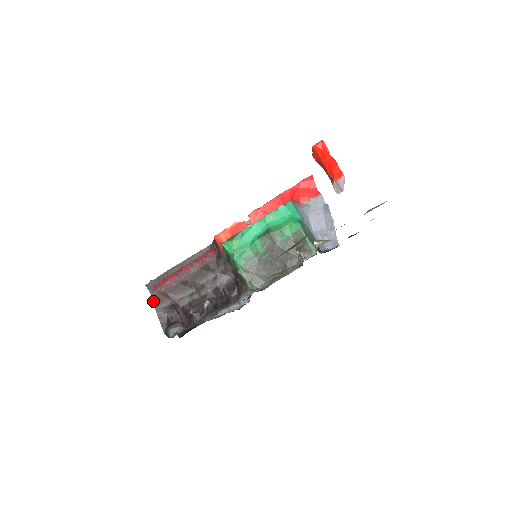
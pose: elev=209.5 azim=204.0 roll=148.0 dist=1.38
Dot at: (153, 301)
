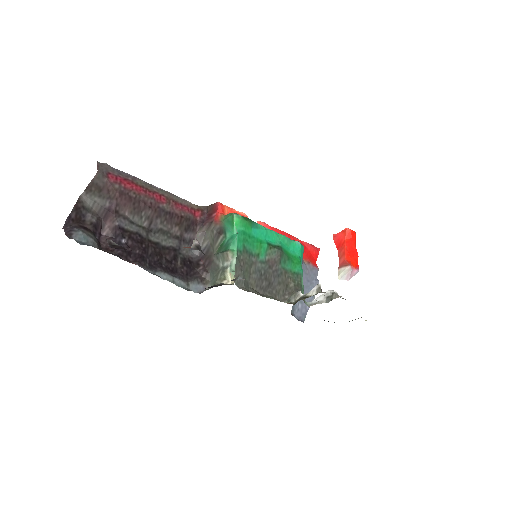
Dot at: (90, 183)
